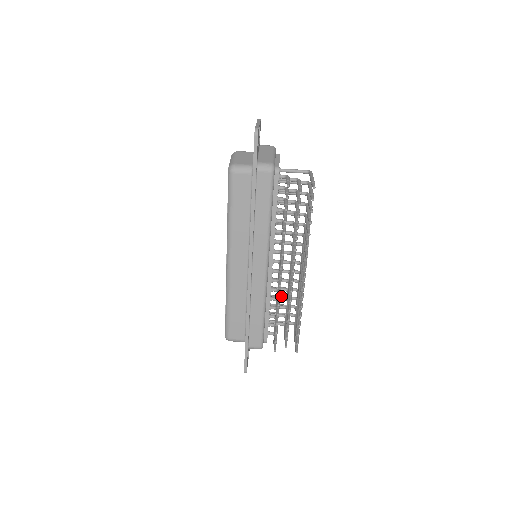
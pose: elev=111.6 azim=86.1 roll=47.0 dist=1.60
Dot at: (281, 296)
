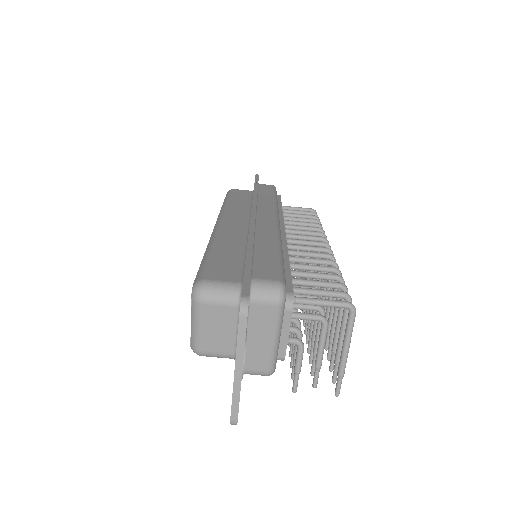
Dot at: occluded
